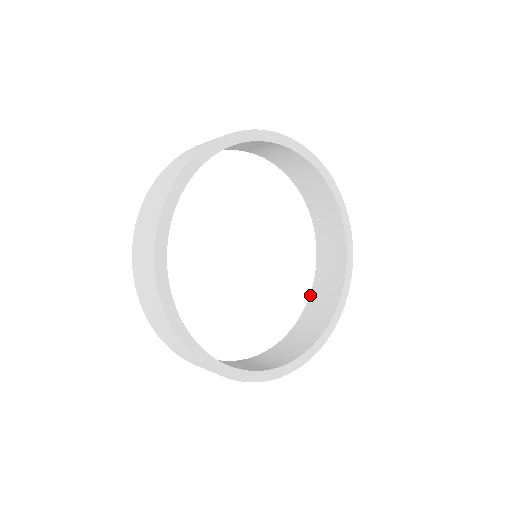
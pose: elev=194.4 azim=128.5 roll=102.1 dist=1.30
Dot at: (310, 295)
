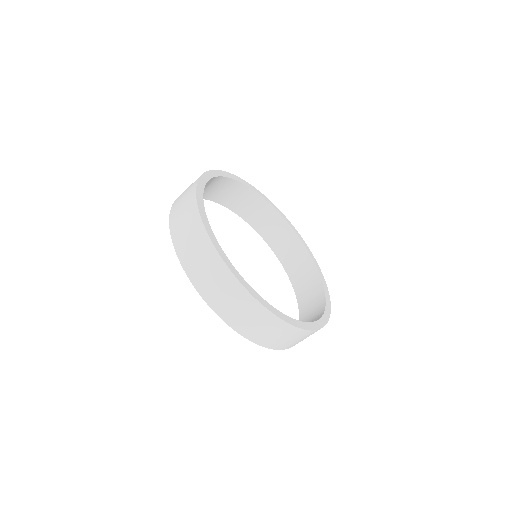
Dot at: (299, 315)
